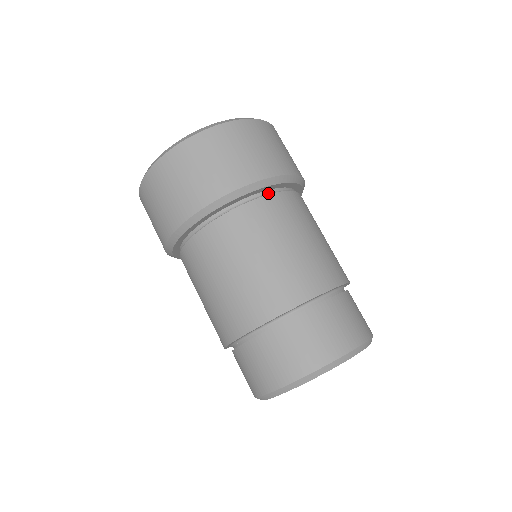
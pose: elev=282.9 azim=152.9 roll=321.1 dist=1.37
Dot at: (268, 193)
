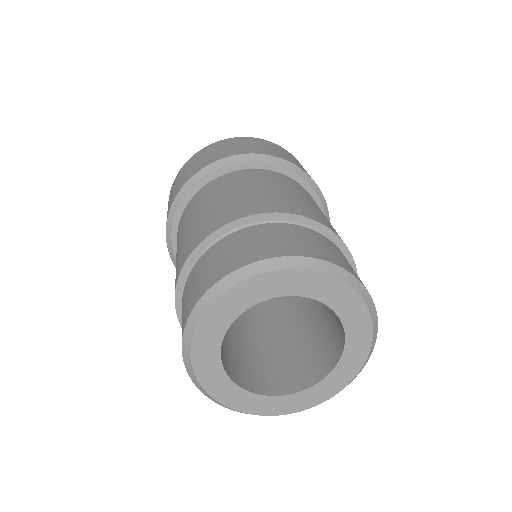
Dot at: occluded
